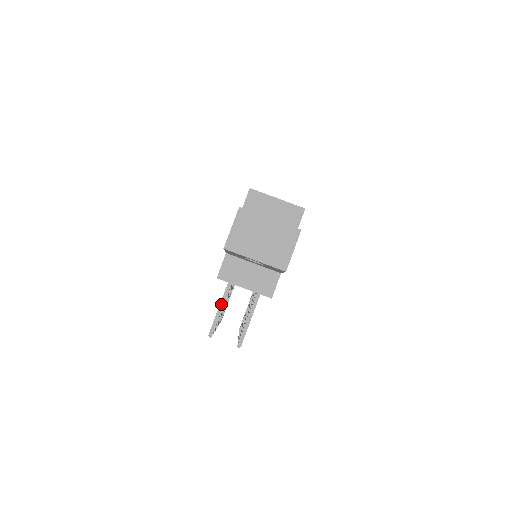
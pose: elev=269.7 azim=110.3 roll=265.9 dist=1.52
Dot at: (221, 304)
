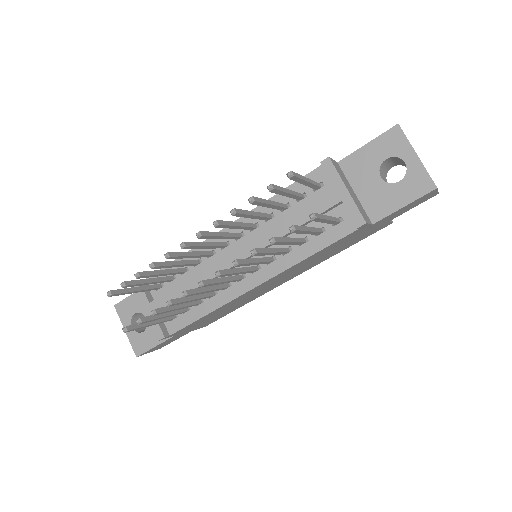
Dot at: (308, 179)
